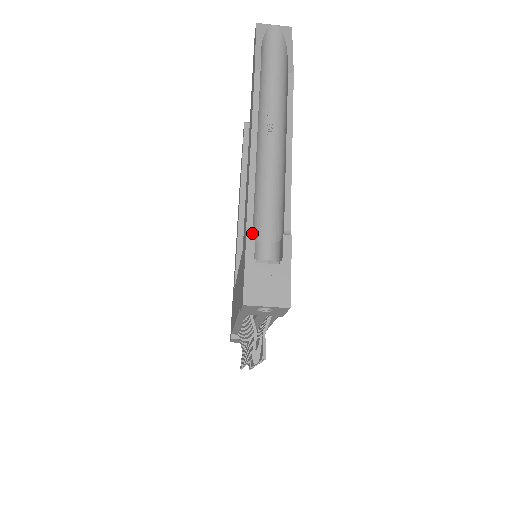
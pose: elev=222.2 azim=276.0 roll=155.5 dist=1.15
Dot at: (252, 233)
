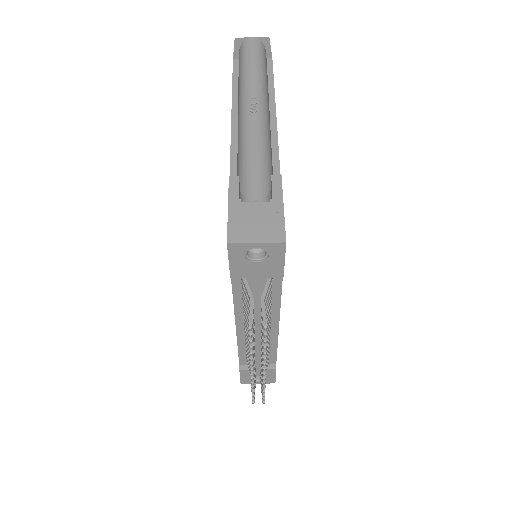
Dot at: (235, 177)
